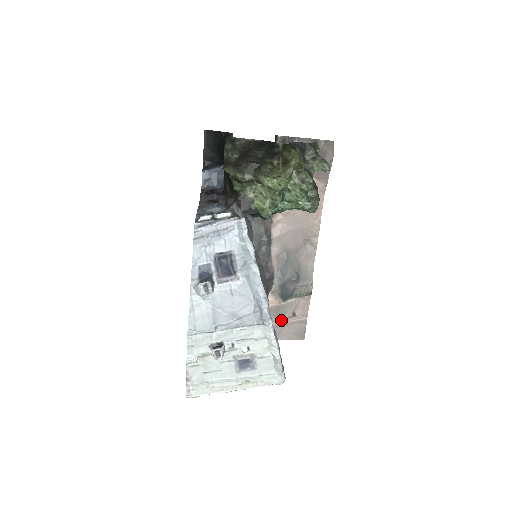
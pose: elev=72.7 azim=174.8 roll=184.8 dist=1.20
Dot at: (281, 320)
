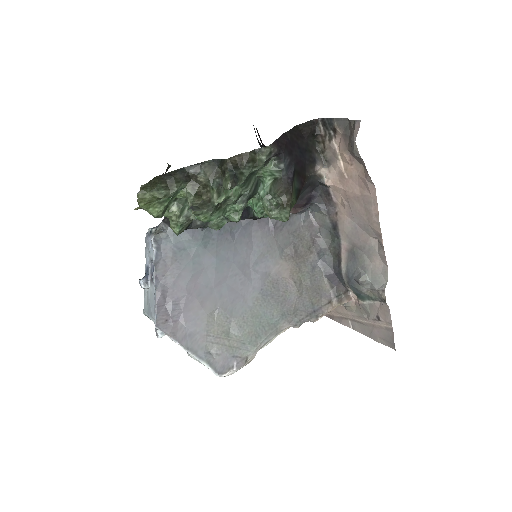
Dot at: (368, 319)
